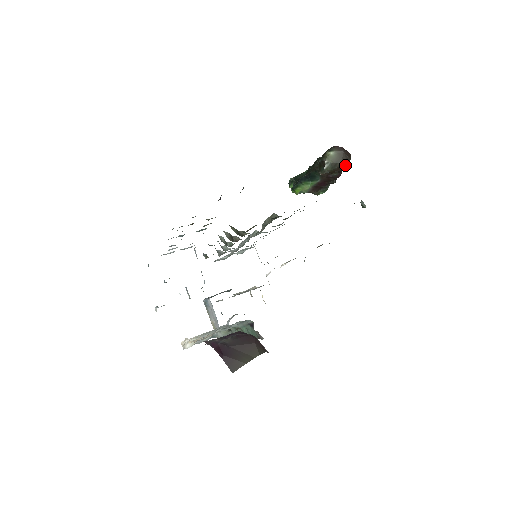
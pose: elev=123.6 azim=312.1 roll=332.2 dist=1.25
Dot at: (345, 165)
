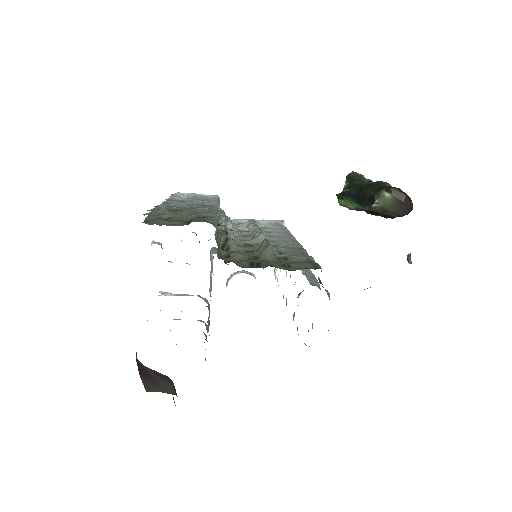
Dot at: (400, 215)
